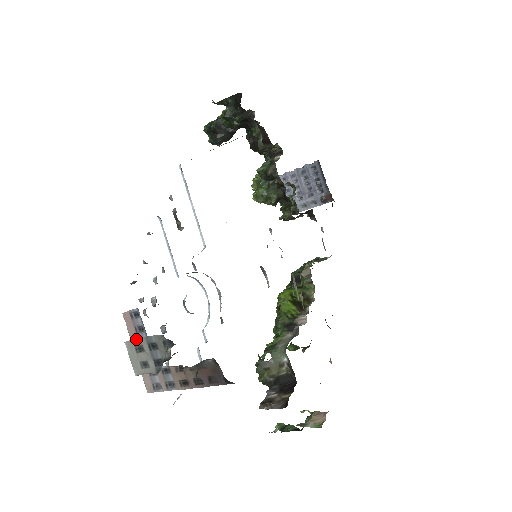
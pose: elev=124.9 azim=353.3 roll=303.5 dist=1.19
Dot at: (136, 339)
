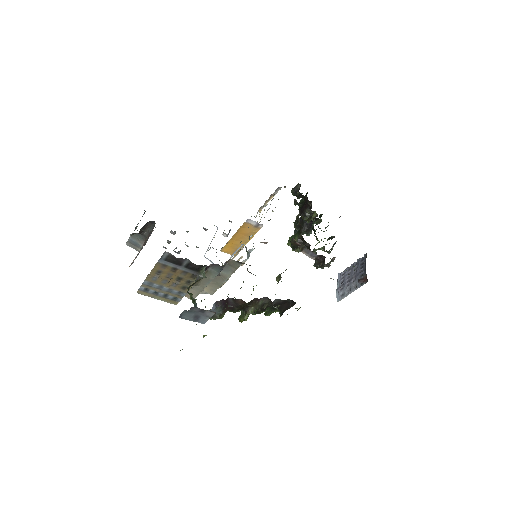
Dot at: occluded
